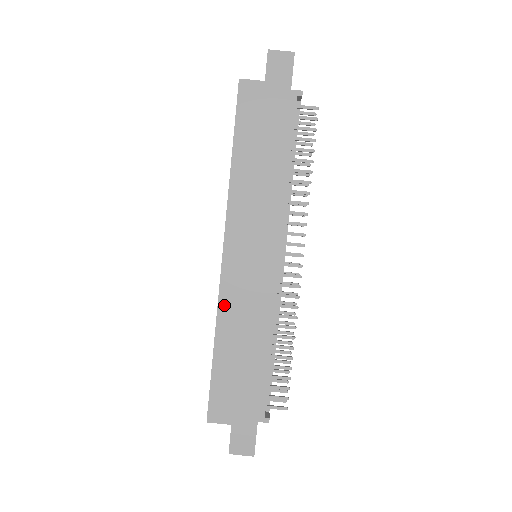
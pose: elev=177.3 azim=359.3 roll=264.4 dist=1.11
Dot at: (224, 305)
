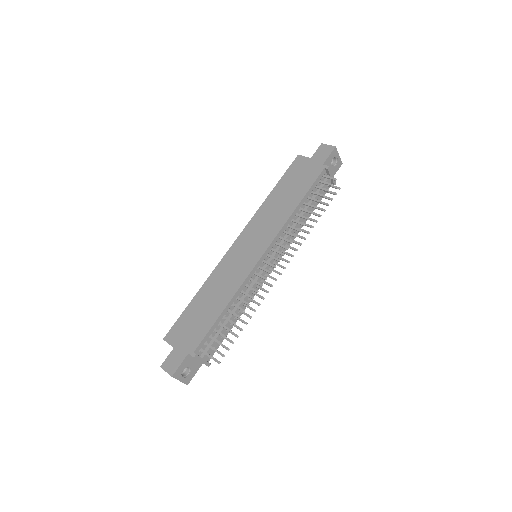
Dot at: (217, 271)
